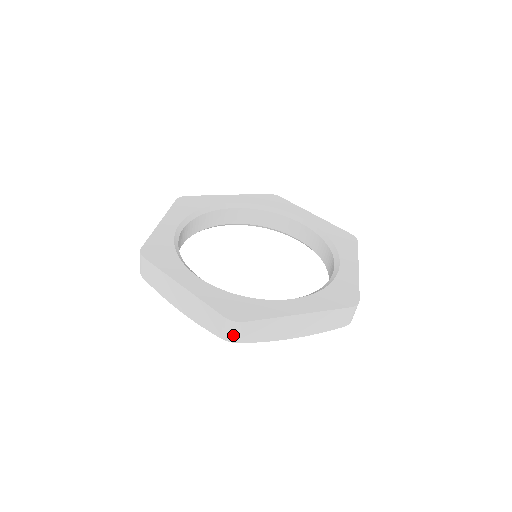
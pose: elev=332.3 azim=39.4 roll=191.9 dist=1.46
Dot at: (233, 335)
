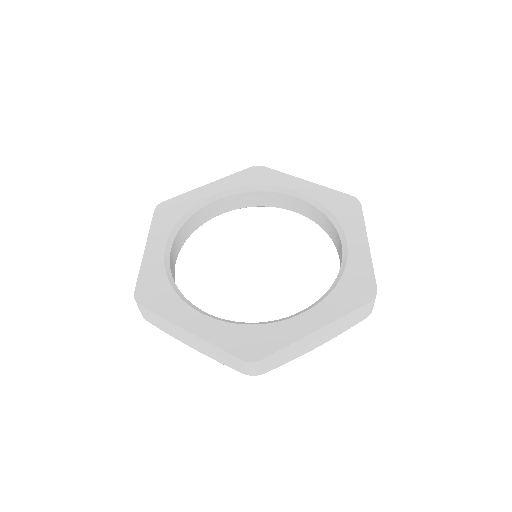
Dot at: (140, 311)
